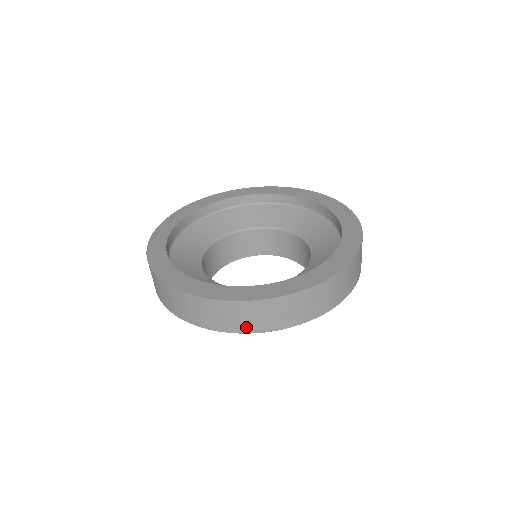
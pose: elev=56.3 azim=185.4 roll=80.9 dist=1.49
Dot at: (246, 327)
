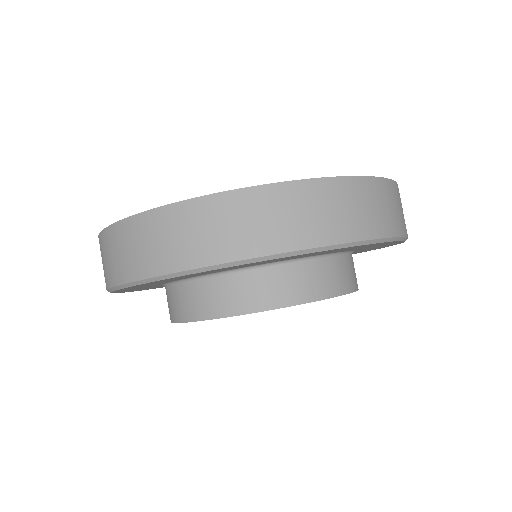
Dot at: (292, 237)
